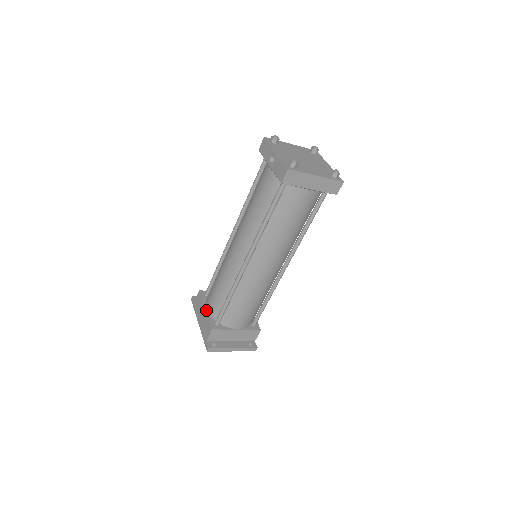
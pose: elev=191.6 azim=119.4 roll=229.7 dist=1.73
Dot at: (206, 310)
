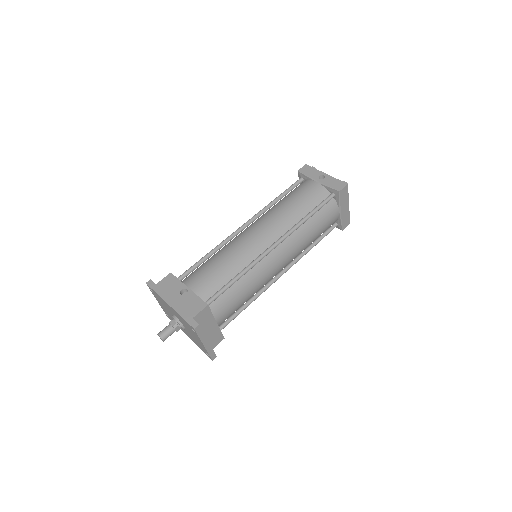
Dot at: (190, 289)
